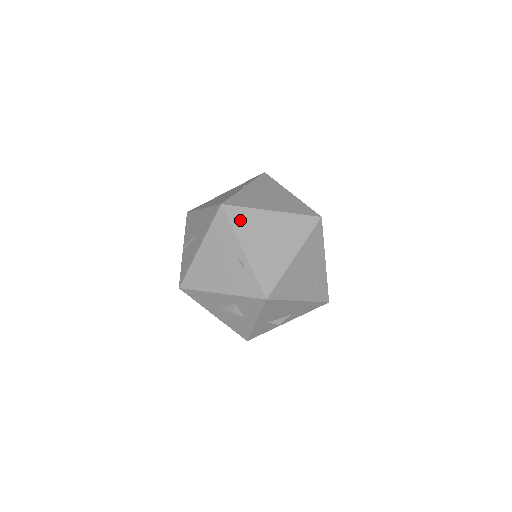
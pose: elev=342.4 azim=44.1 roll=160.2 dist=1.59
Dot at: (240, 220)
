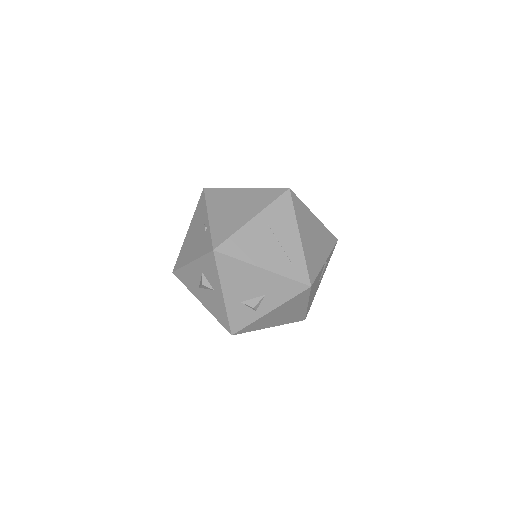
Dot at: (214, 196)
